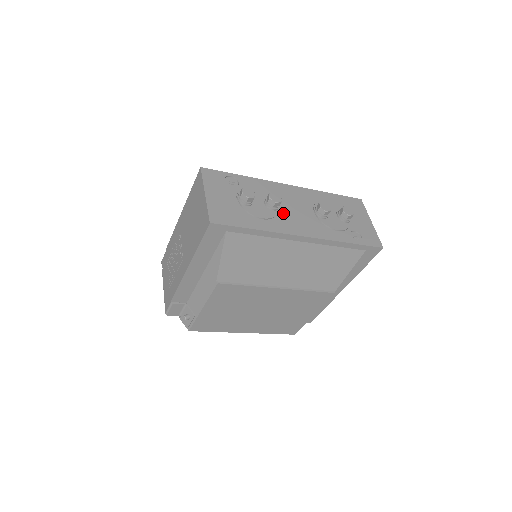
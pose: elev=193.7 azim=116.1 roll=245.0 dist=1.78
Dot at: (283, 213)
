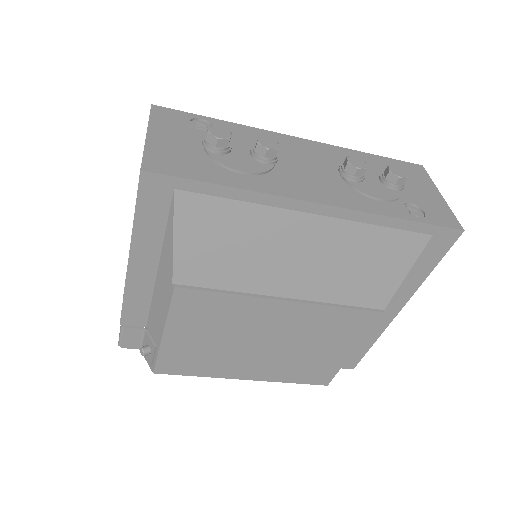
Dot at: (283, 170)
